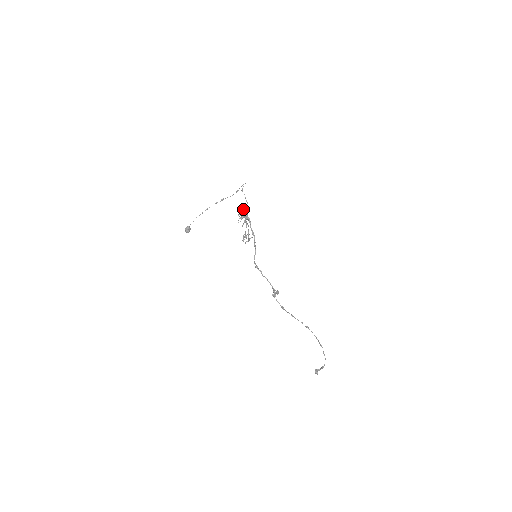
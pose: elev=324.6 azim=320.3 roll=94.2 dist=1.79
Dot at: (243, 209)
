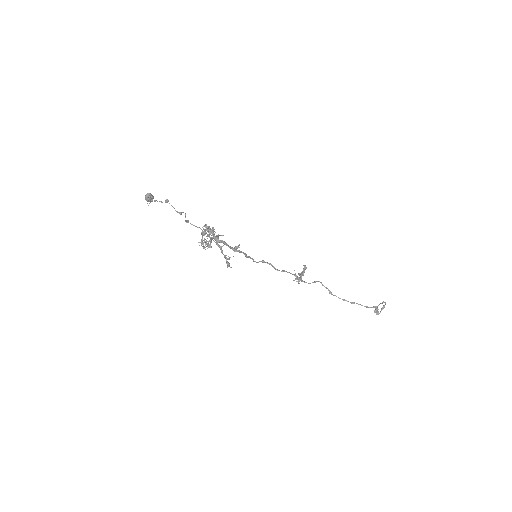
Dot at: occluded
